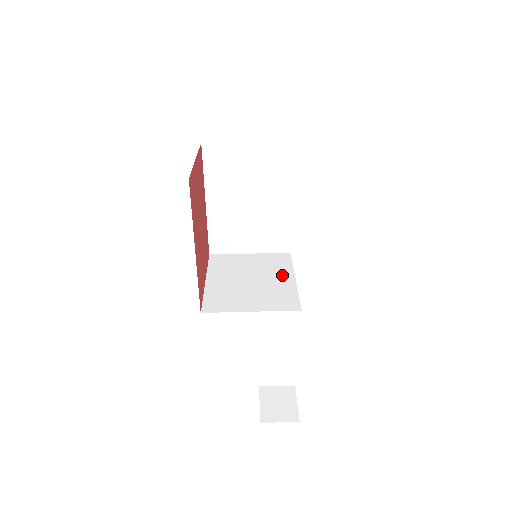
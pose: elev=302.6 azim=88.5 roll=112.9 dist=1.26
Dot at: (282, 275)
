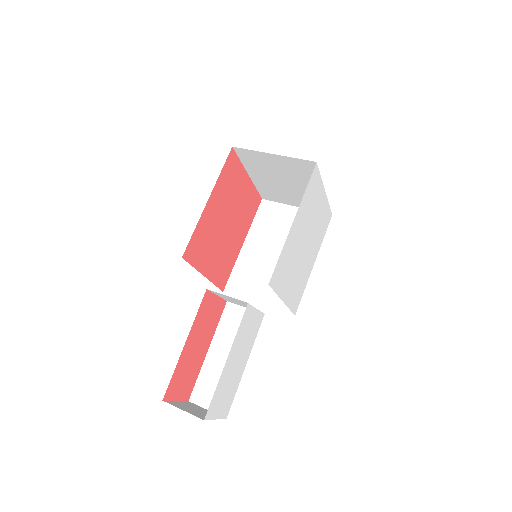
Dot at: occluded
